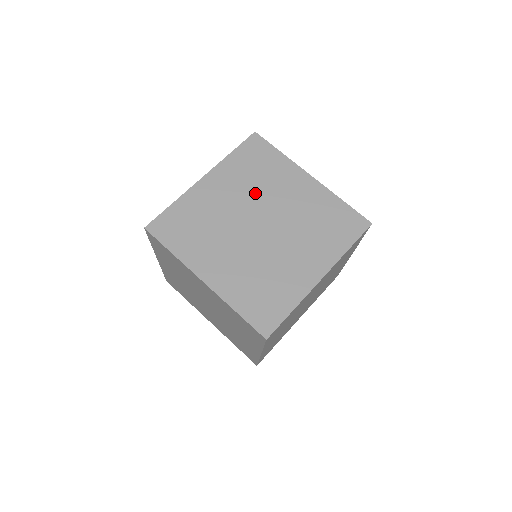
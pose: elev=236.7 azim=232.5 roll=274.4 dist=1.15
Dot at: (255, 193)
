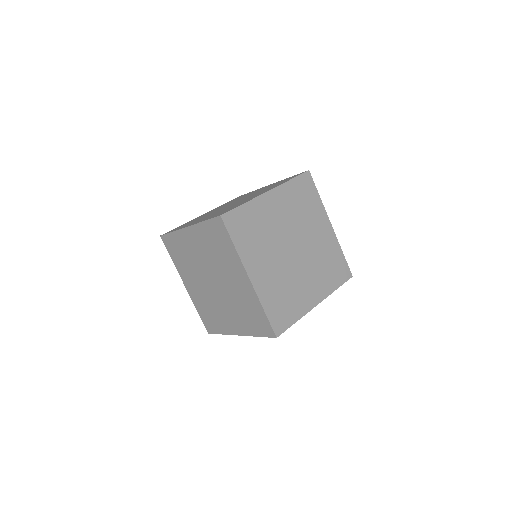
Dot at: occluded
